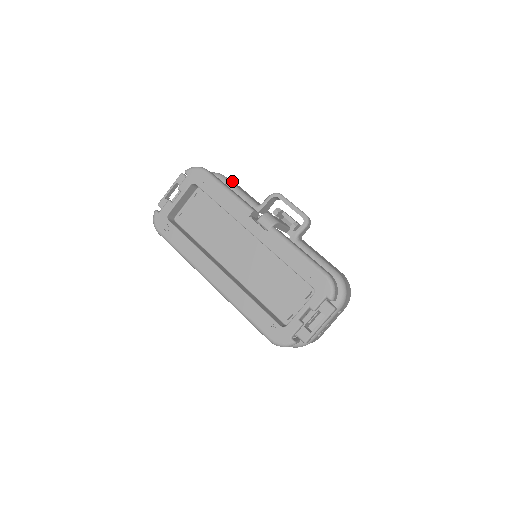
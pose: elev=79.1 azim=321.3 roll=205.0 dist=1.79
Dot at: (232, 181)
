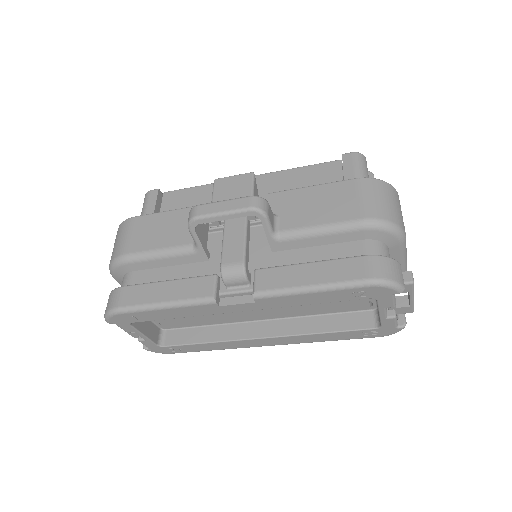
Dot at: (133, 235)
